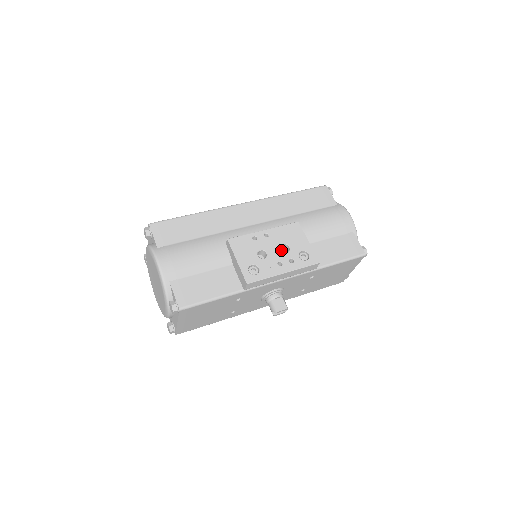
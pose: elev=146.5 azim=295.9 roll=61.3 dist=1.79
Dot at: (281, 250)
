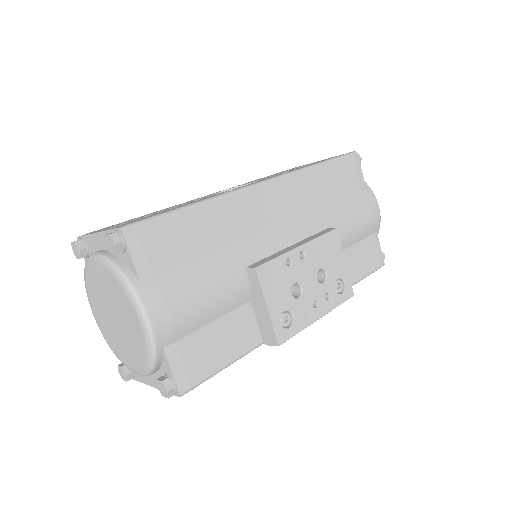
Dot at: (317, 280)
